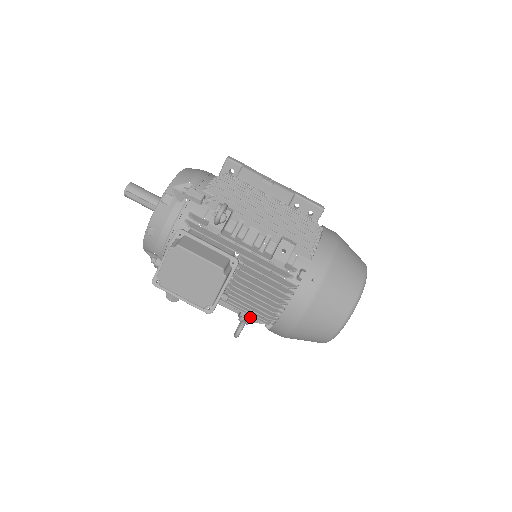
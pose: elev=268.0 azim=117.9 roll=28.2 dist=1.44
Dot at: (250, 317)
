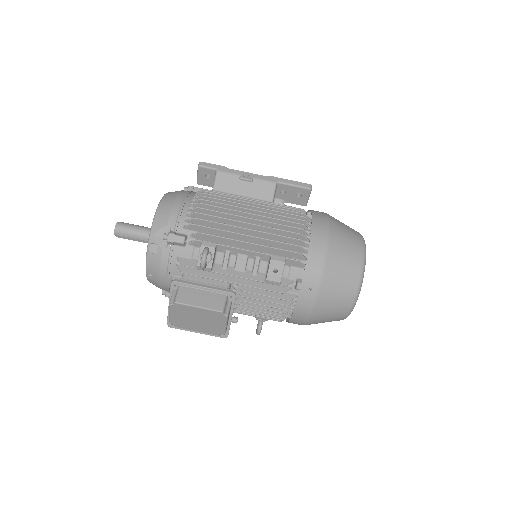
Dot at: occluded
